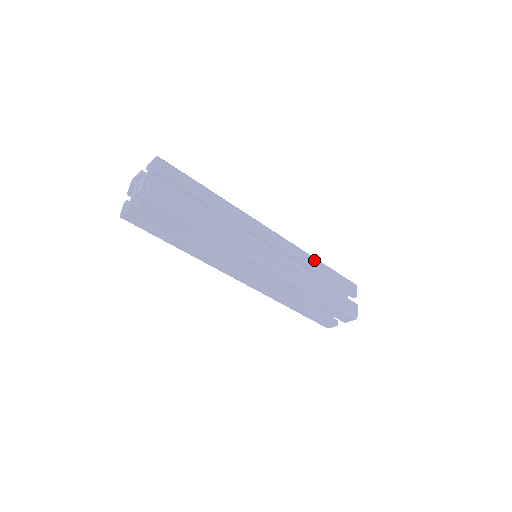
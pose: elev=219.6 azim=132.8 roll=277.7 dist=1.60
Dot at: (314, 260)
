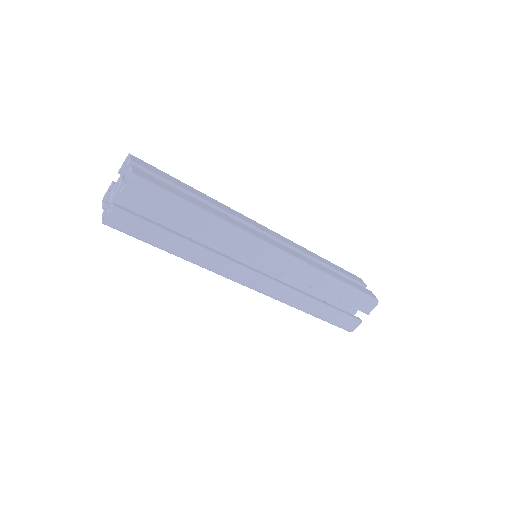
Dot at: (325, 280)
